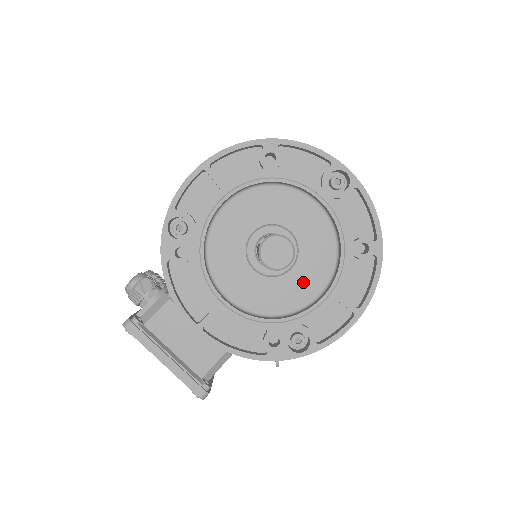
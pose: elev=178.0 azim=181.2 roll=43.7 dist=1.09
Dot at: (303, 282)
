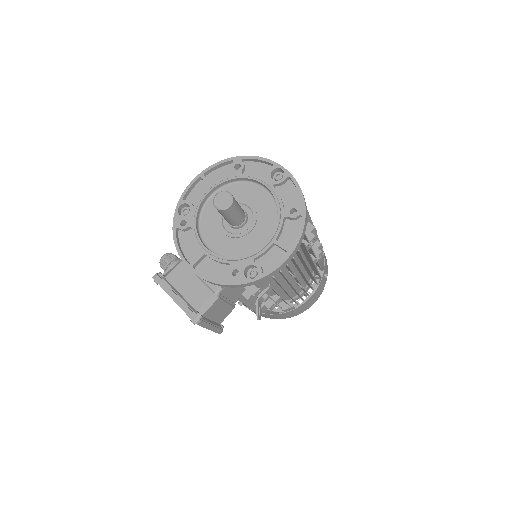
Dot at: (256, 236)
